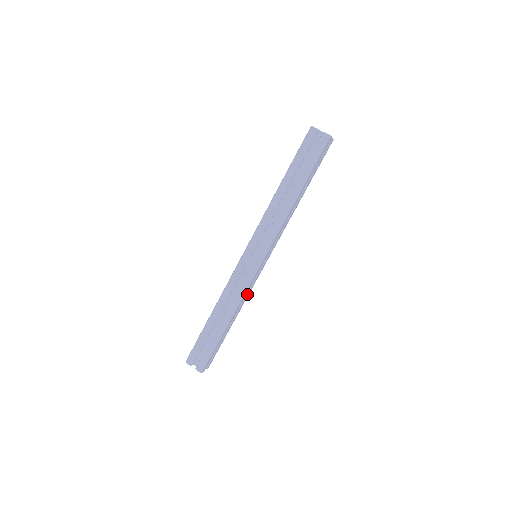
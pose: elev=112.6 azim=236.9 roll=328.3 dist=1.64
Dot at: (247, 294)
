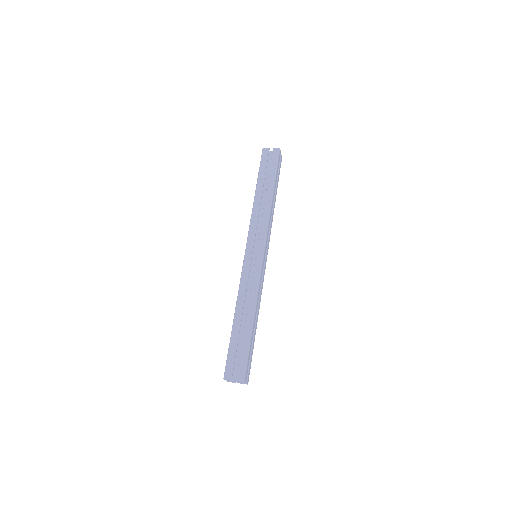
Dot at: (260, 292)
